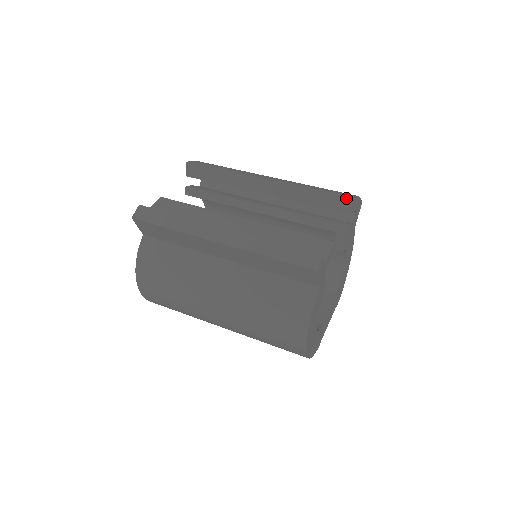
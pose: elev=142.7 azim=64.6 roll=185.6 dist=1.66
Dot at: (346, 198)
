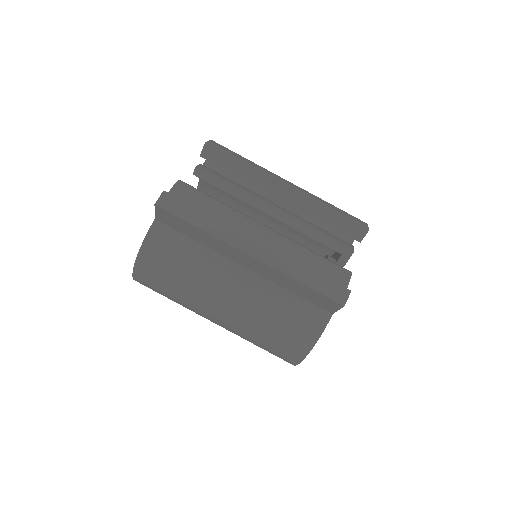
Dot at: (363, 228)
